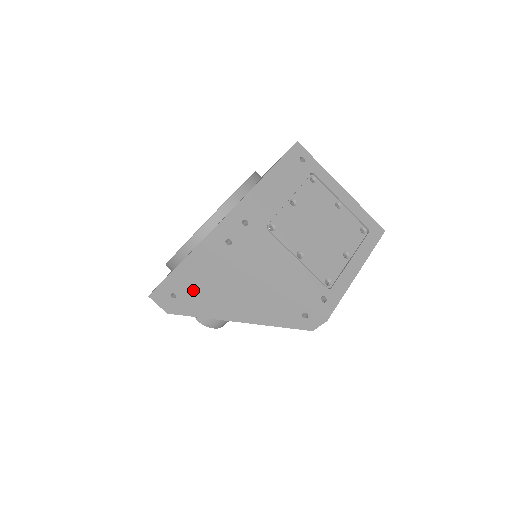
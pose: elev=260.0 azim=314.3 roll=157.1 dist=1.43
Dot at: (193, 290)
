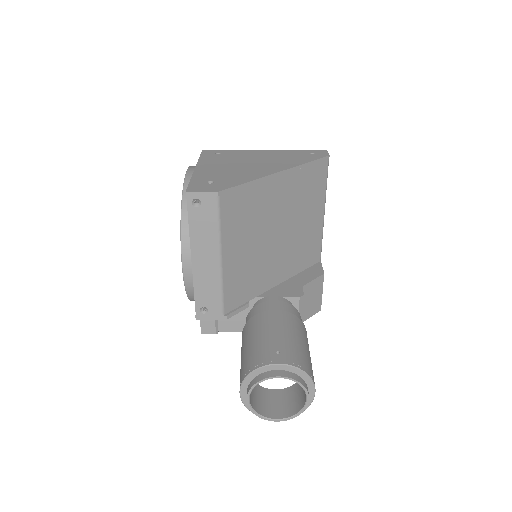
Dot at: (223, 174)
